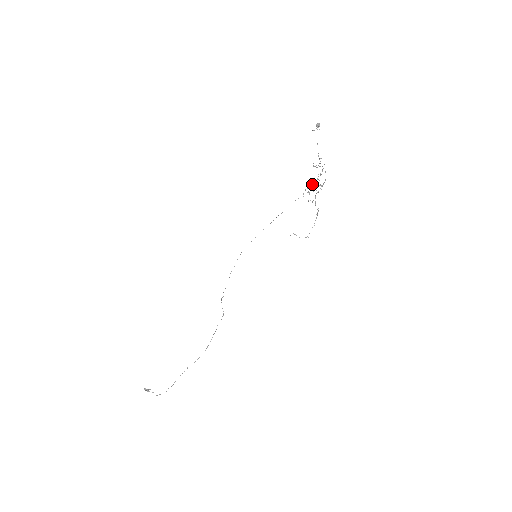
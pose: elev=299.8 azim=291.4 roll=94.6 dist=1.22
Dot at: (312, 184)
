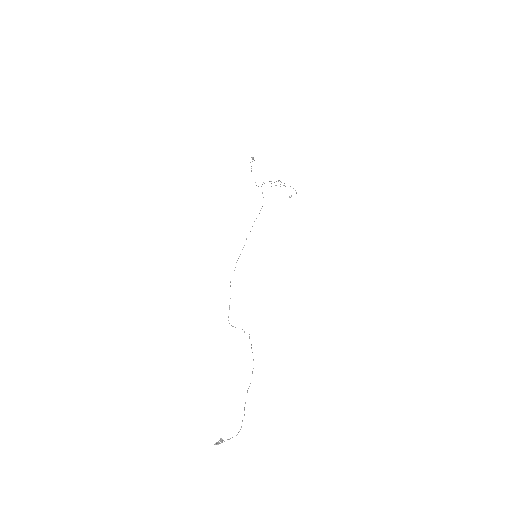
Dot at: occluded
